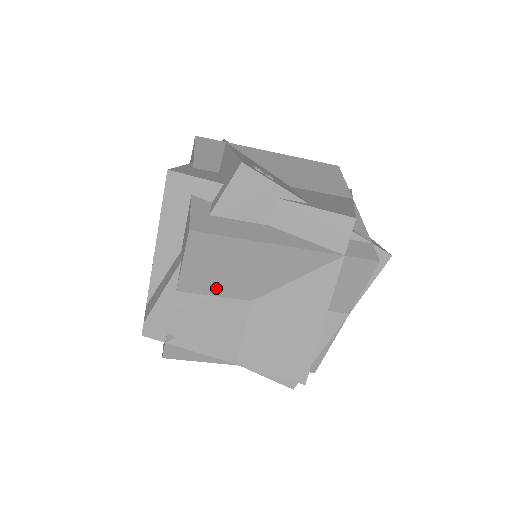
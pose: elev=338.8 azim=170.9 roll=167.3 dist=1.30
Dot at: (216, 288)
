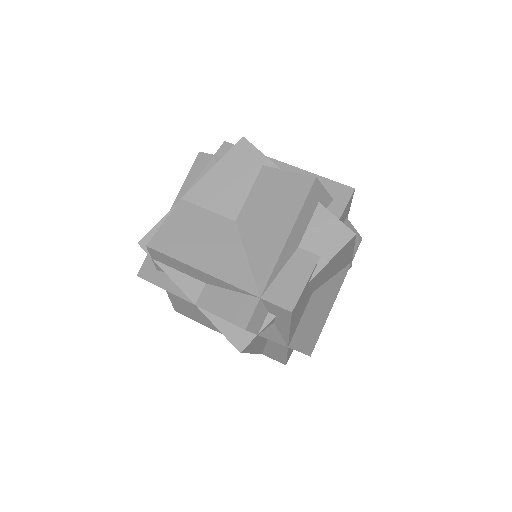
Dot at: (317, 281)
